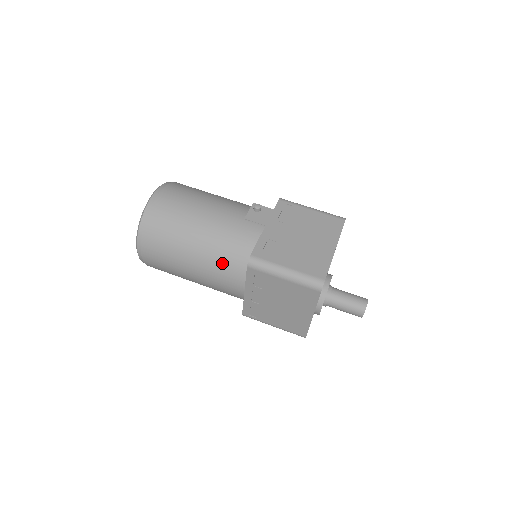
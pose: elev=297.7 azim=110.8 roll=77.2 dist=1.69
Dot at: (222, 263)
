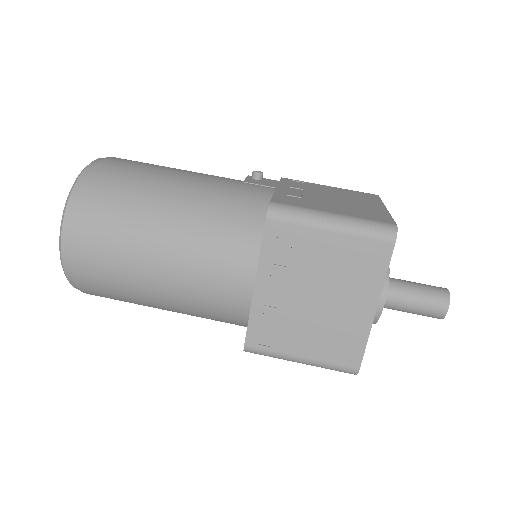
Dot at: (216, 234)
